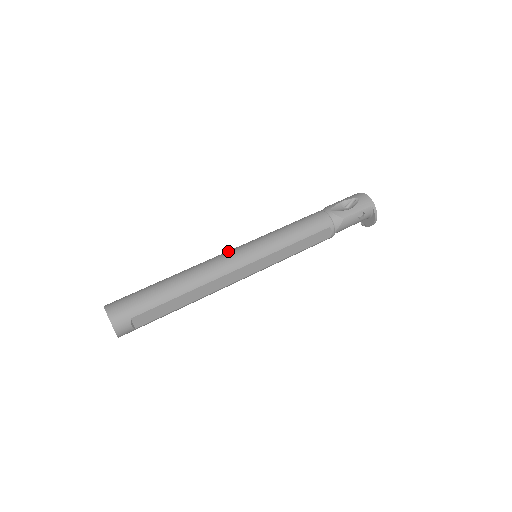
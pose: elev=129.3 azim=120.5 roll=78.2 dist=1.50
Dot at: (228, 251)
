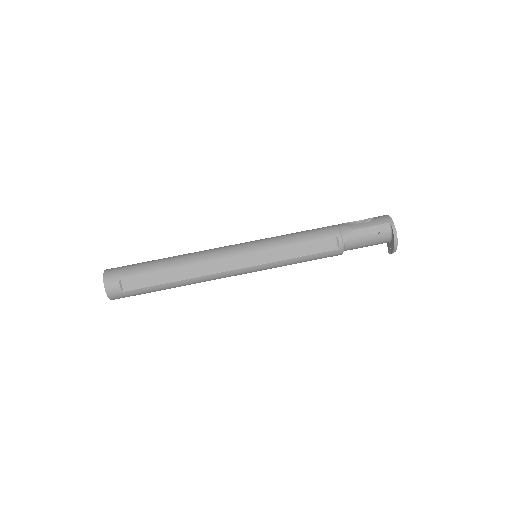
Dot at: occluded
